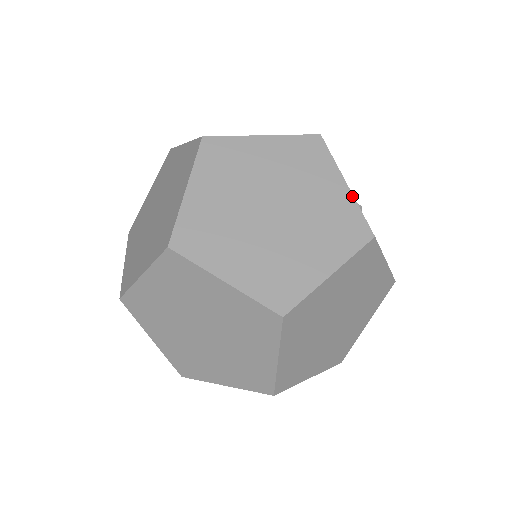
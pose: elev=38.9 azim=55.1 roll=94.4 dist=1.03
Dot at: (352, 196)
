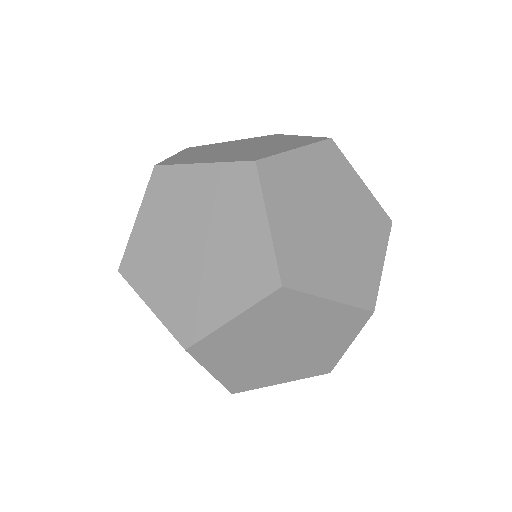
Dot at: (307, 136)
